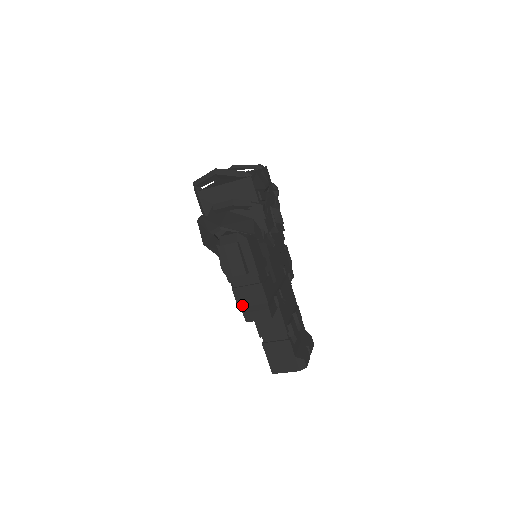
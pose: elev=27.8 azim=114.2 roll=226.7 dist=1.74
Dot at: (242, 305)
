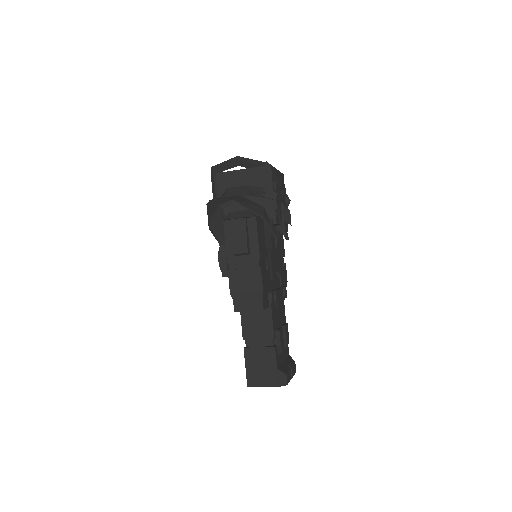
Dot at: (235, 290)
